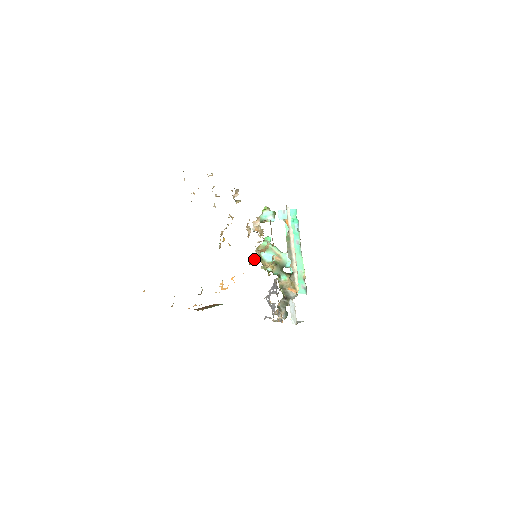
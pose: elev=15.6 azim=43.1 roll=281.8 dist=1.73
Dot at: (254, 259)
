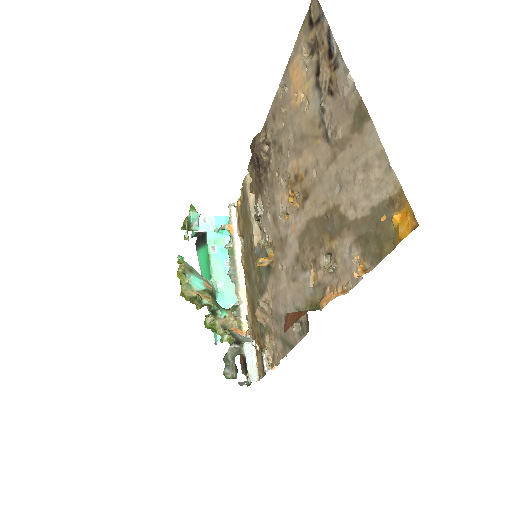
Dot at: (266, 257)
